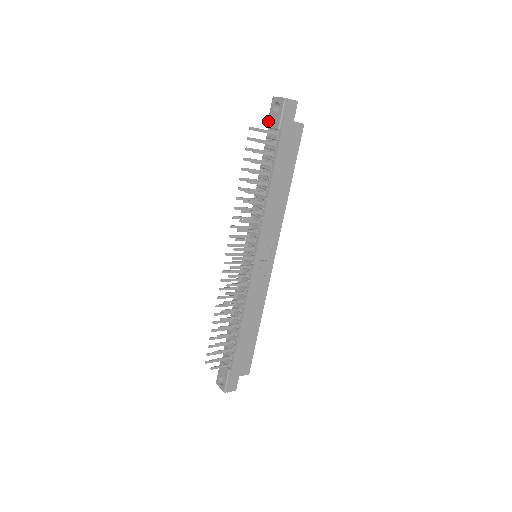
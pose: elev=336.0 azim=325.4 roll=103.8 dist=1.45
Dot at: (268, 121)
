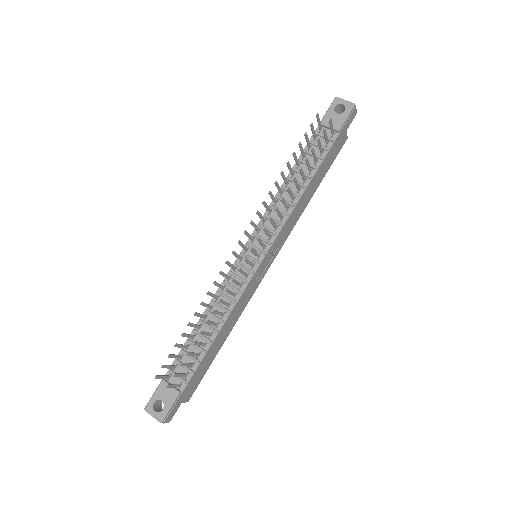
Dot at: (324, 118)
